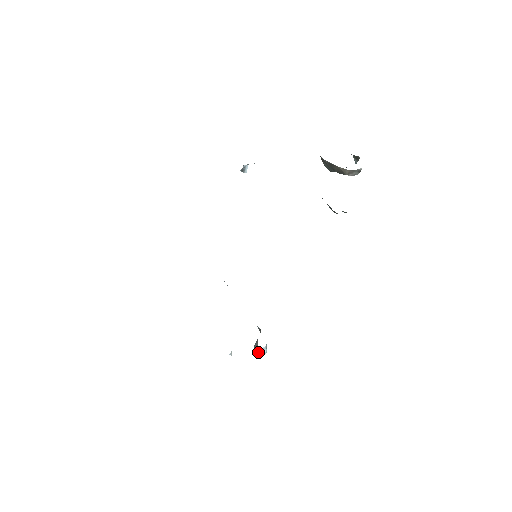
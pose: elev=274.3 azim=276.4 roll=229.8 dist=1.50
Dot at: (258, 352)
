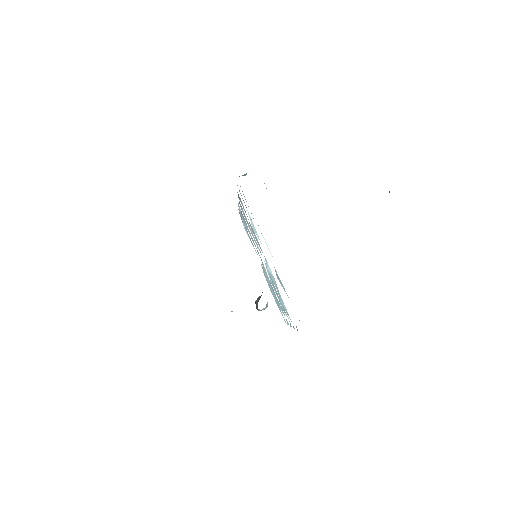
Dot at: (258, 310)
